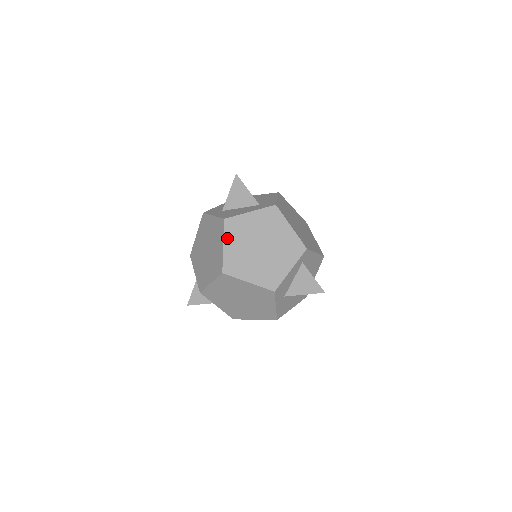
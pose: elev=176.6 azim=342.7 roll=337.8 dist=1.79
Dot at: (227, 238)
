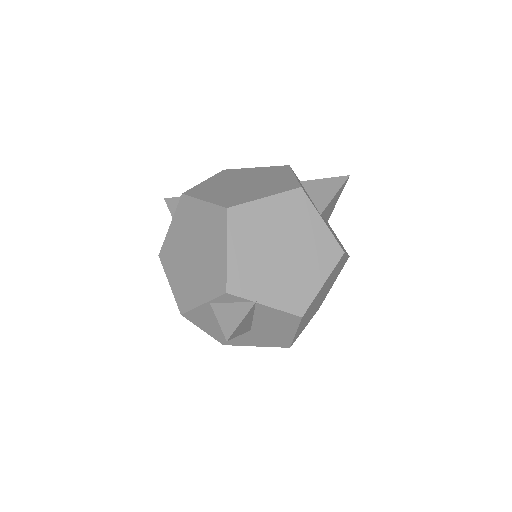
Dot at: (201, 197)
